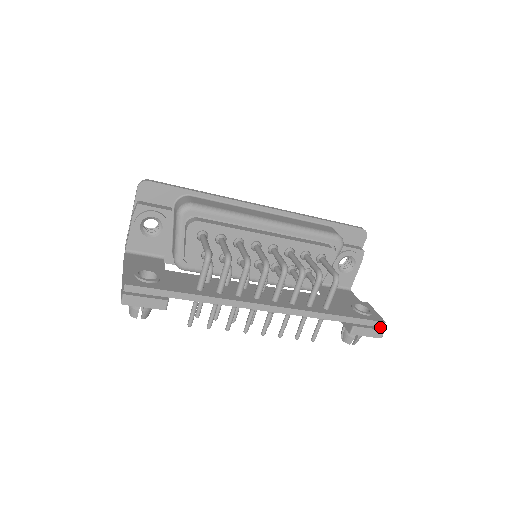
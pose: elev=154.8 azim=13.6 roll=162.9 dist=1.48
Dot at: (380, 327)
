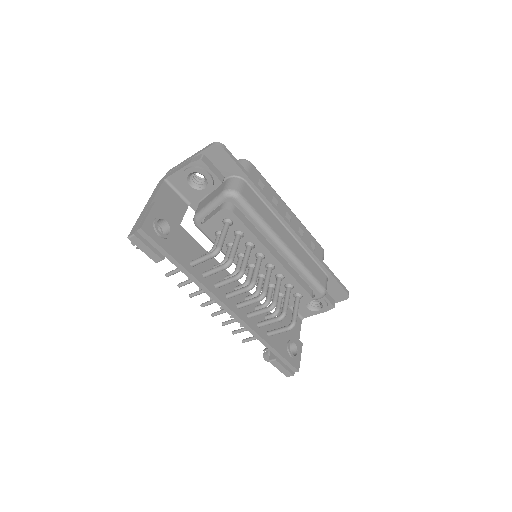
Dot at: (293, 371)
